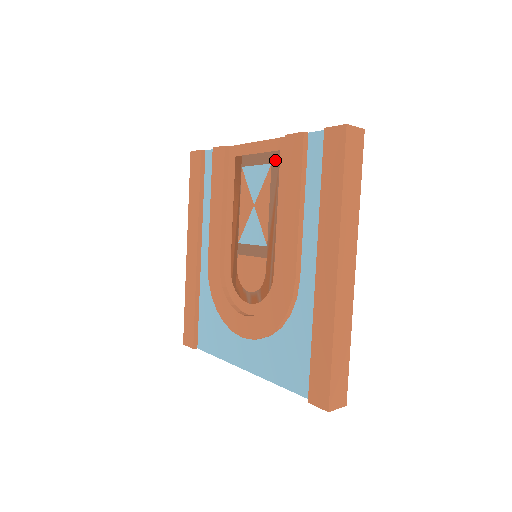
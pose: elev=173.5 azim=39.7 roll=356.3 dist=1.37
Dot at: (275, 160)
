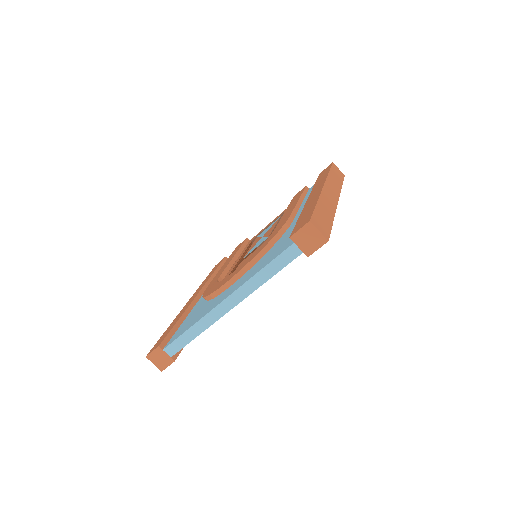
Dot at: occluded
